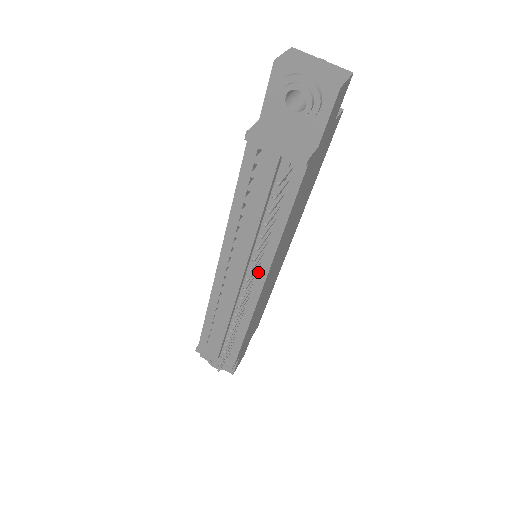
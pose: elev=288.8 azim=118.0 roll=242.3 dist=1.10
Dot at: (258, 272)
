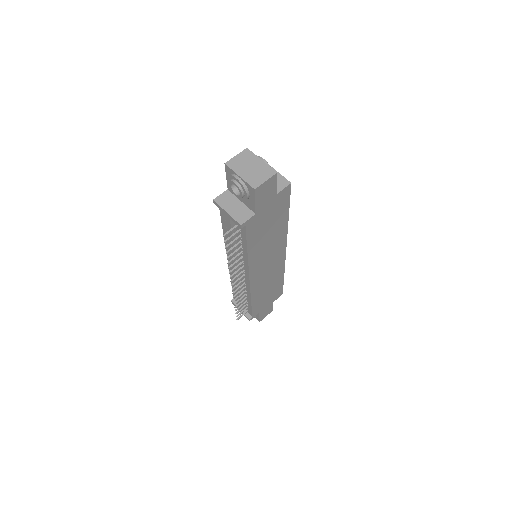
Dot at: (245, 271)
